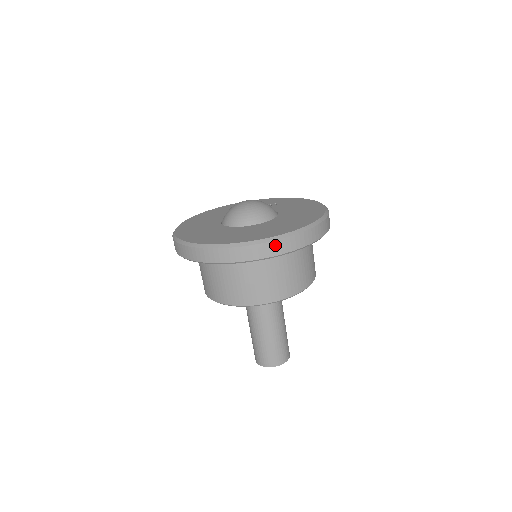
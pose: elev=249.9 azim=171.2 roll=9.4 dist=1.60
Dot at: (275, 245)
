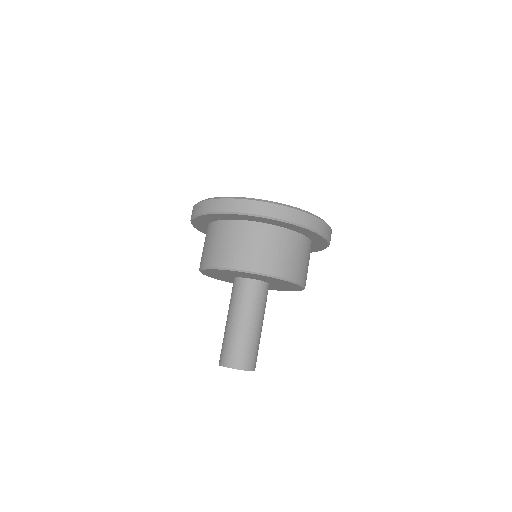
Dot at: (329, 229)
